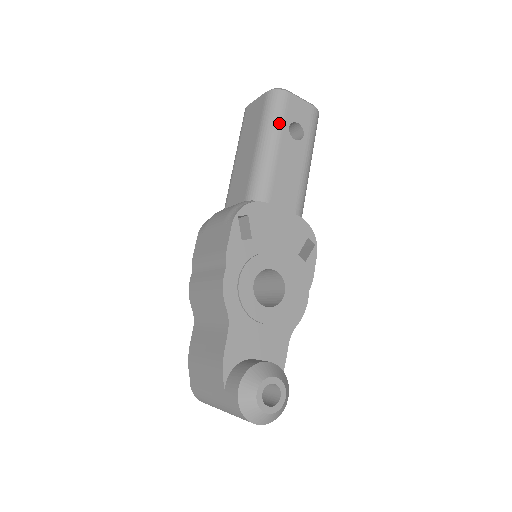
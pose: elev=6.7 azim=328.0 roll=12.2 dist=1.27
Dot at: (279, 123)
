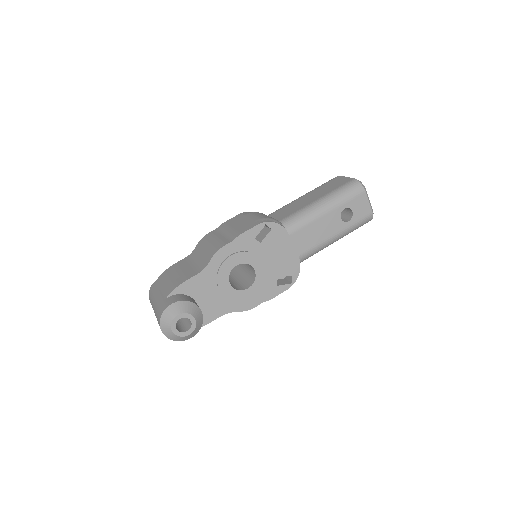
Dot at: (341, 201)
